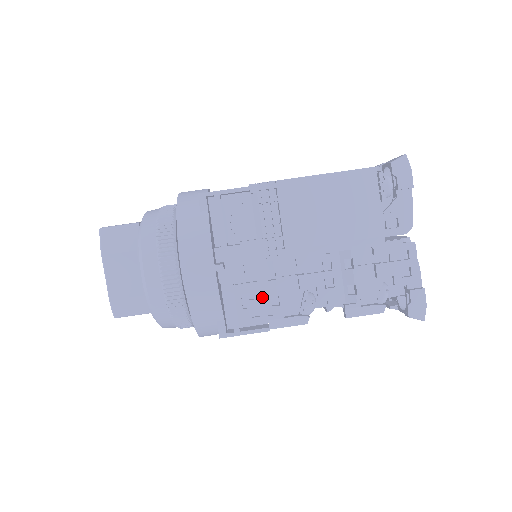
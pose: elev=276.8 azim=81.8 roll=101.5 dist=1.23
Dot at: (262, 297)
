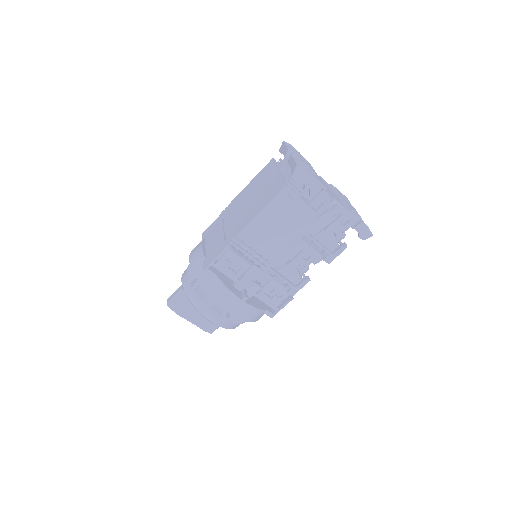
Dot at: (277, 287)
